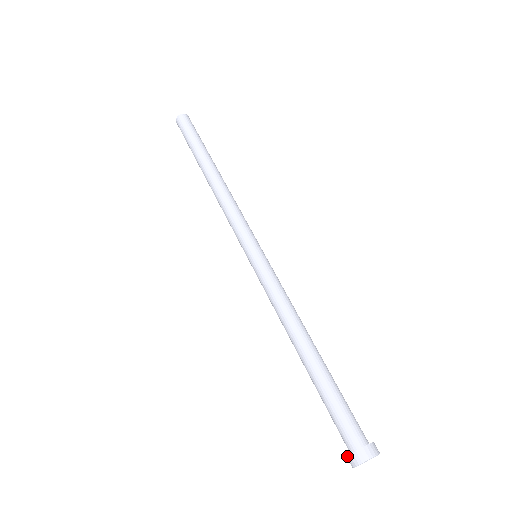
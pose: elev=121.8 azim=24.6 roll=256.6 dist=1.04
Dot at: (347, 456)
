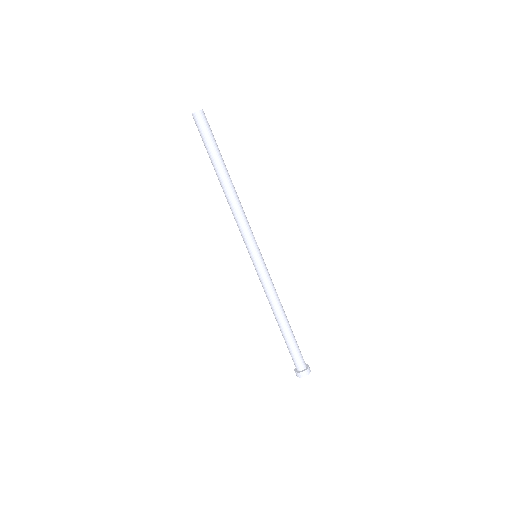
Dot at: (294, 369)
